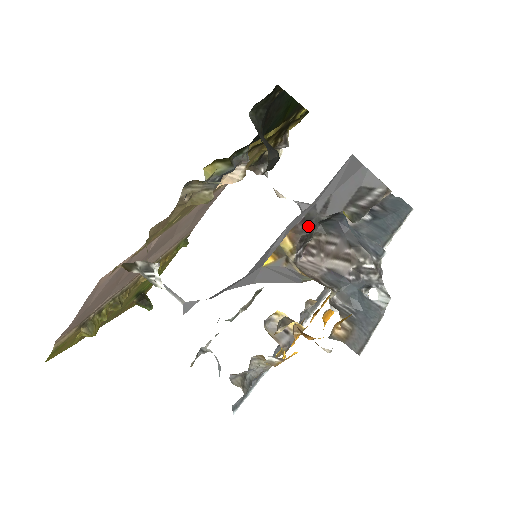
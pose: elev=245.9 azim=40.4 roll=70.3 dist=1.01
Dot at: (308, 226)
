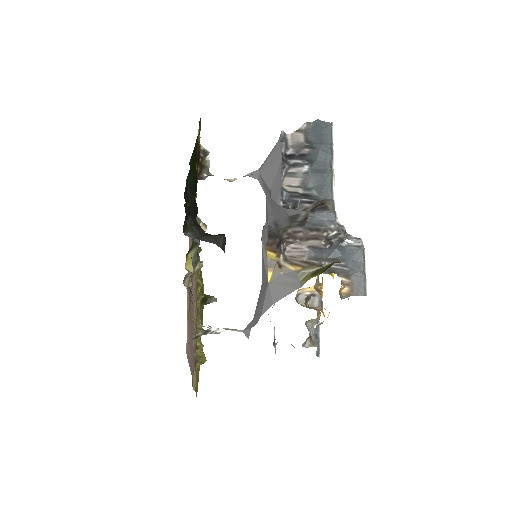
Dot at: (275, 238)
